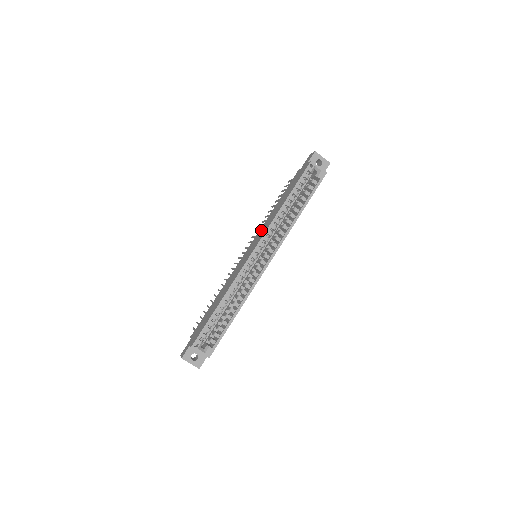
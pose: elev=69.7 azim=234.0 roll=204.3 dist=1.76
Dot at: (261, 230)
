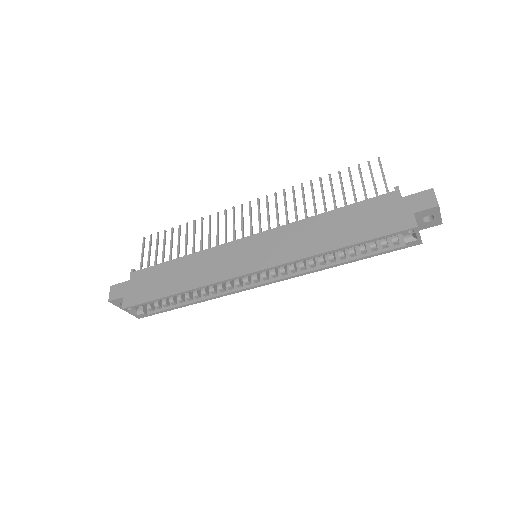
Dot at: (284, 236)
